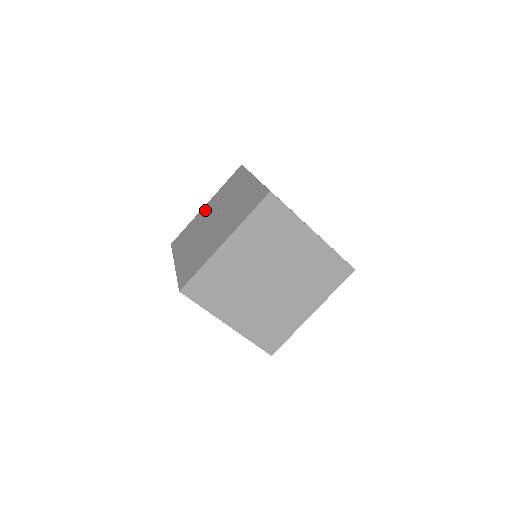
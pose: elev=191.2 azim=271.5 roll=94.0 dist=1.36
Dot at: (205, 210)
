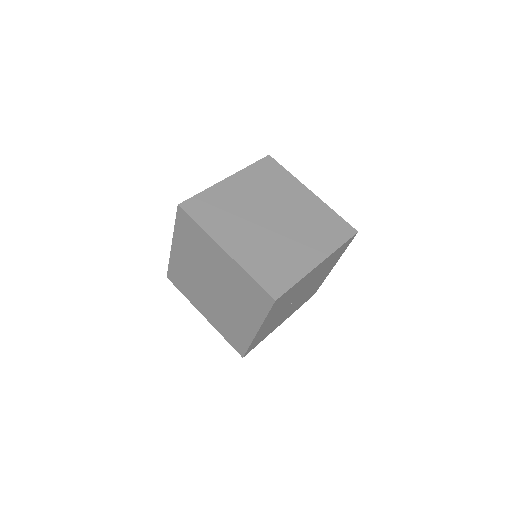
Dot at: occluded
